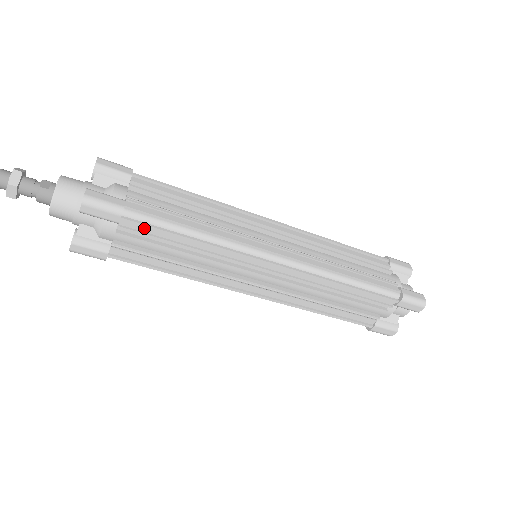
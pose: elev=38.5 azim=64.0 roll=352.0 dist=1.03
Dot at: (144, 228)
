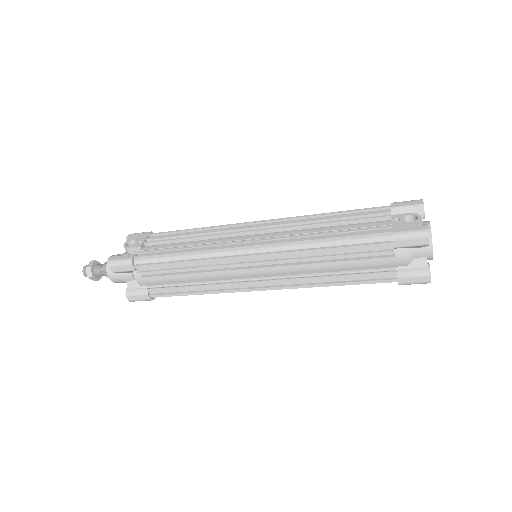
Dot at: occluded
